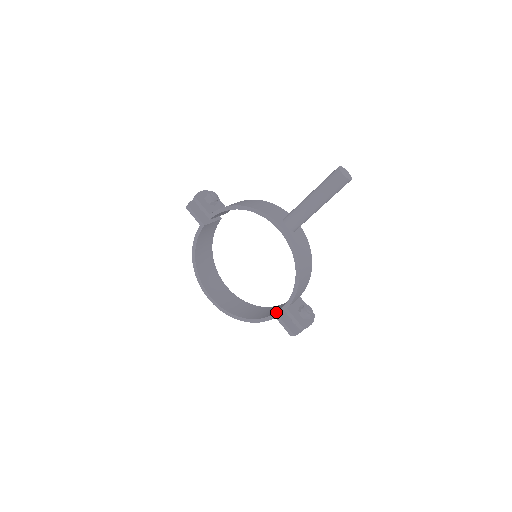
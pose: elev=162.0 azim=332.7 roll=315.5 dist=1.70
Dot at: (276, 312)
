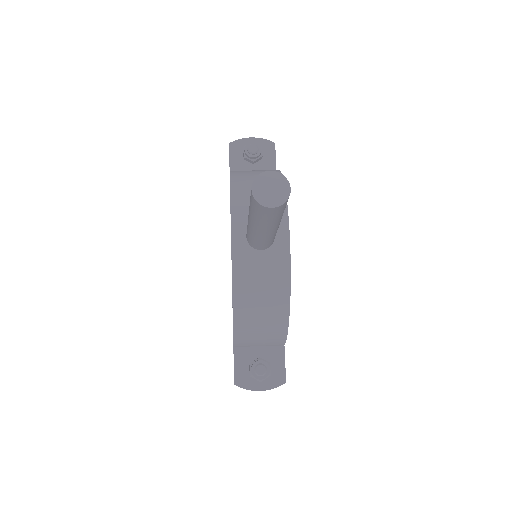
Dot at: occluded
